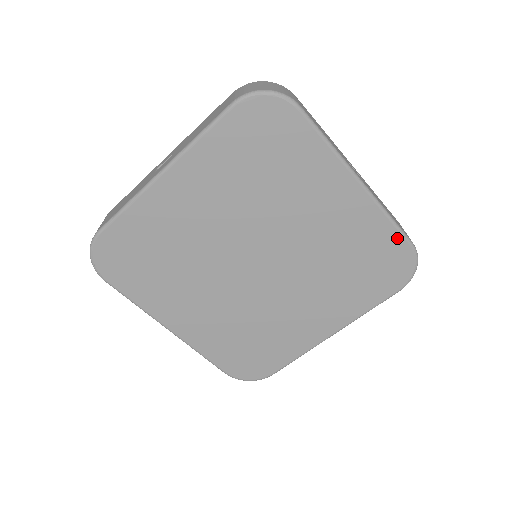
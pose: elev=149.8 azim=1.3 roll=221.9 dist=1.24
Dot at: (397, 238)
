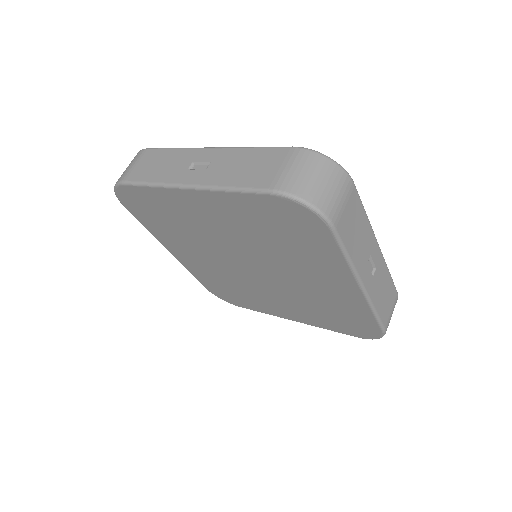
Dot at: (373, 322)
